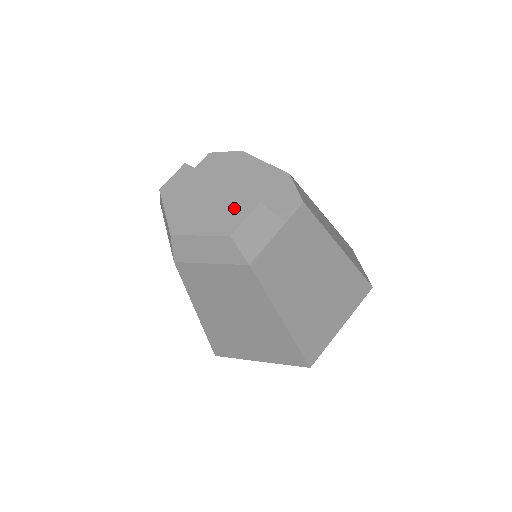
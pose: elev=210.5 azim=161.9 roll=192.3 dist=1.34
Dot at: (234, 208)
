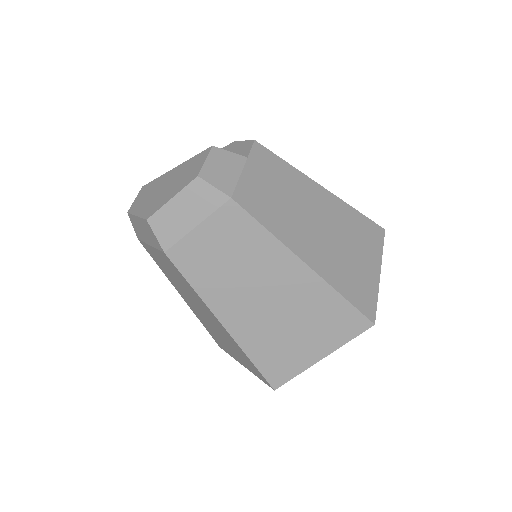
Dot at: (193, 165)
